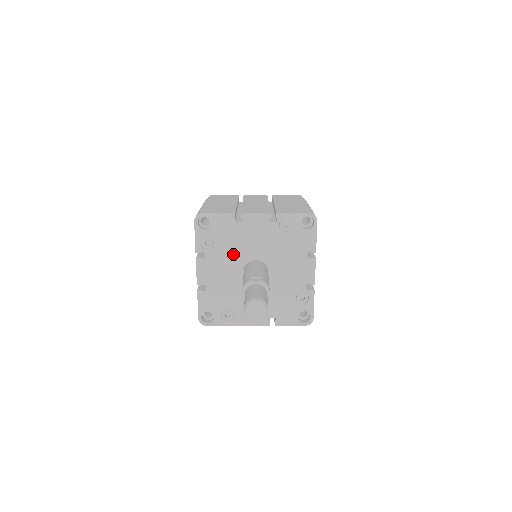
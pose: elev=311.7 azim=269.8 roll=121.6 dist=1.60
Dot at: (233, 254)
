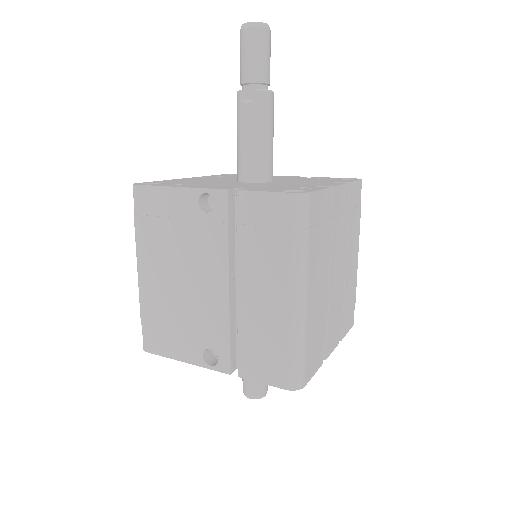
Dot at: occluded
